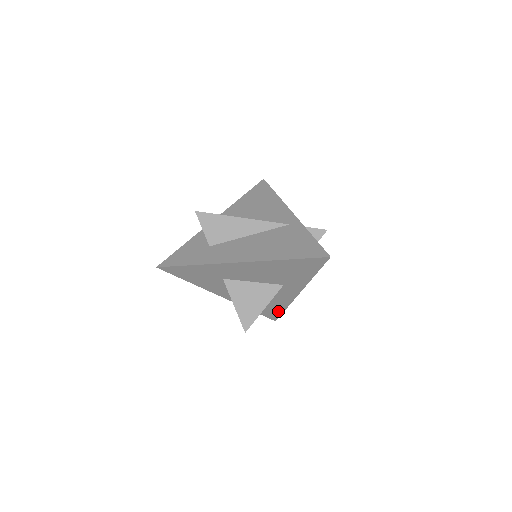
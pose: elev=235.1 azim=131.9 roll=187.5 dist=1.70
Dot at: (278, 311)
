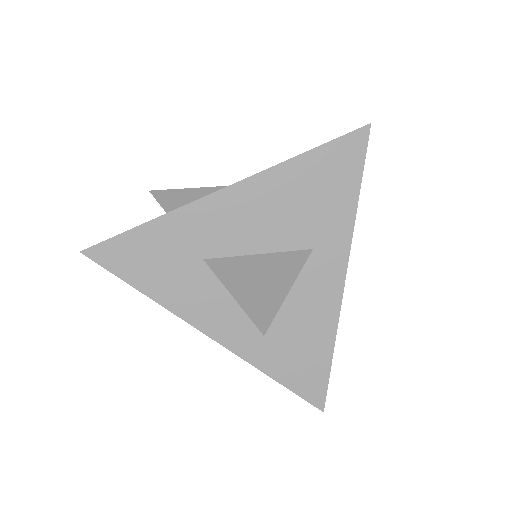
Dot at: (321, 364)
